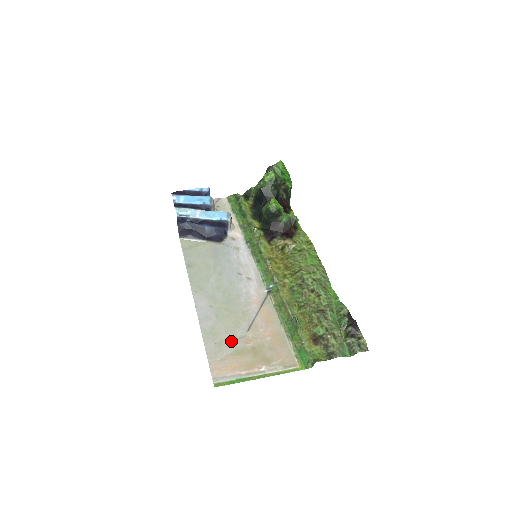
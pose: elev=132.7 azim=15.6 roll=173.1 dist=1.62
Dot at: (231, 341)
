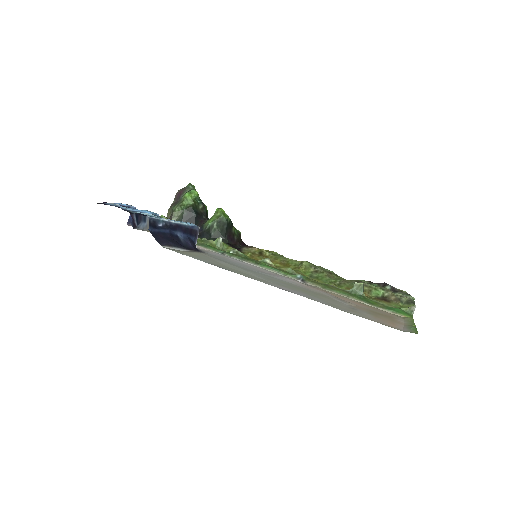
Dot at: (354, 309)
